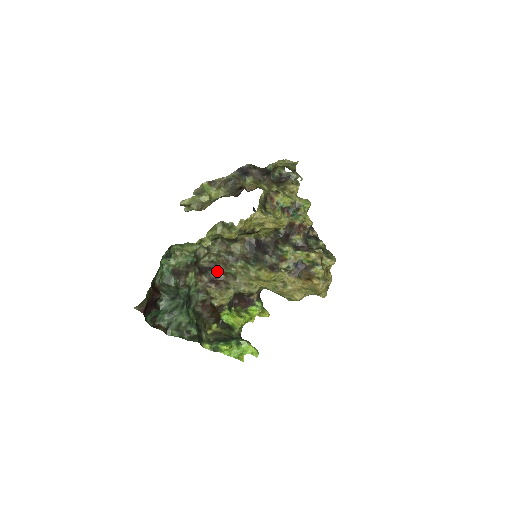
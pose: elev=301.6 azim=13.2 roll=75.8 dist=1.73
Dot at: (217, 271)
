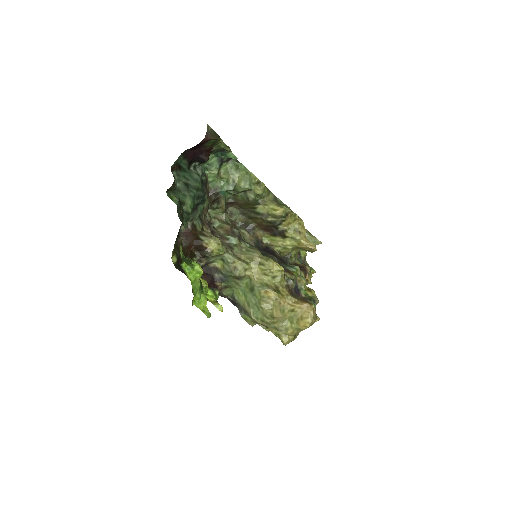
Dot at: (216, 230)
